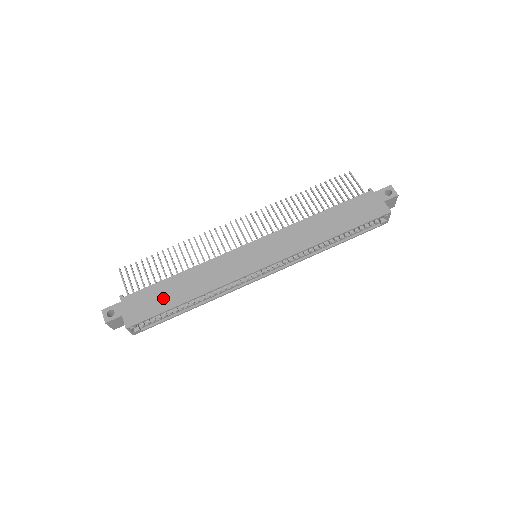
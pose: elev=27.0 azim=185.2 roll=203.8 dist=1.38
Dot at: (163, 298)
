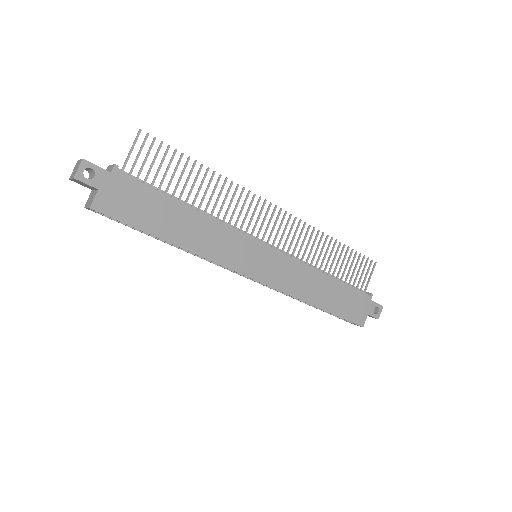
Dot at: (153, 215)
